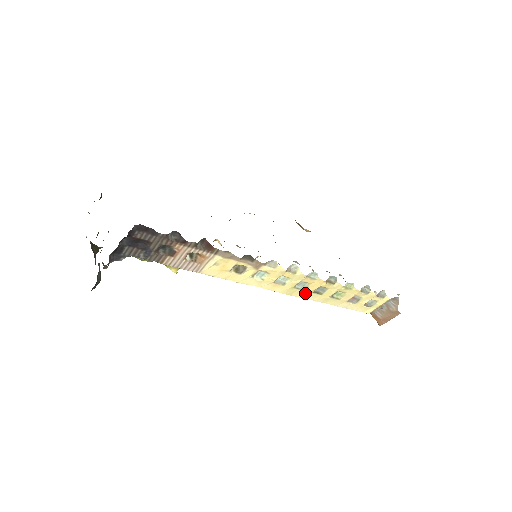
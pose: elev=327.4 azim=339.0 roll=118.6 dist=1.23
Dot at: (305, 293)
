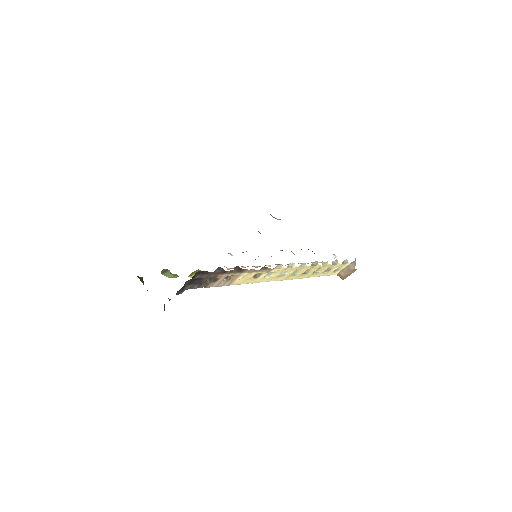
Dot at: (296, 276)
